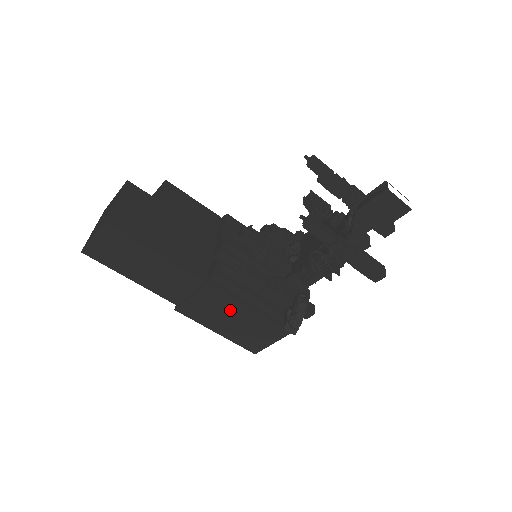
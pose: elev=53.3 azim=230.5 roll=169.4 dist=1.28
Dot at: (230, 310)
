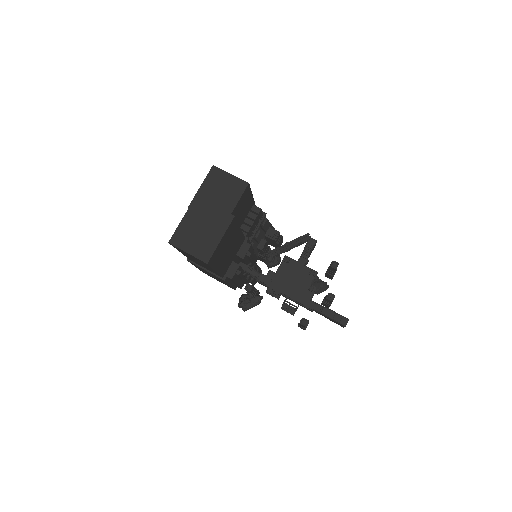
Dot at: occluded
